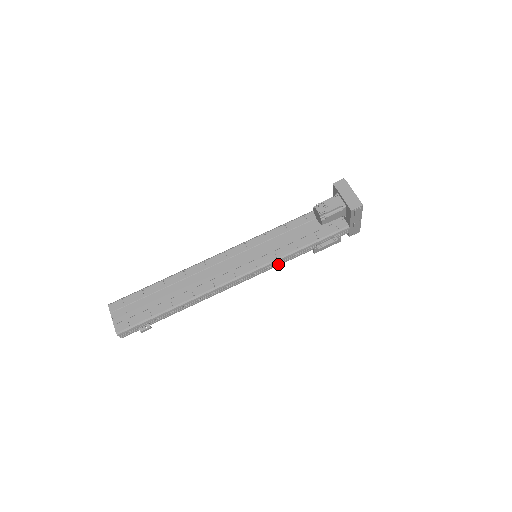
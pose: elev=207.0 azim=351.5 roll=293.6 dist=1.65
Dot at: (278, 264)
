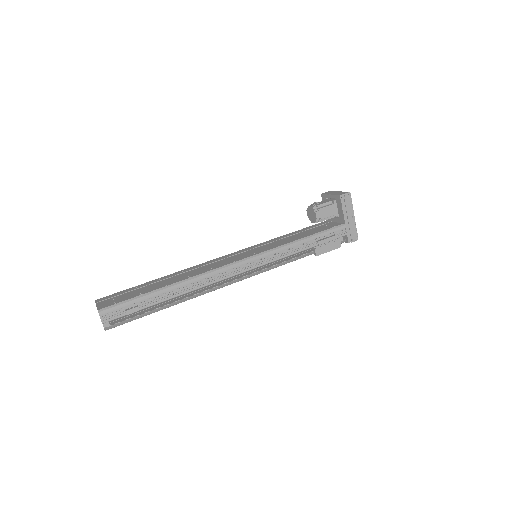
Dot at: (279, 257)
